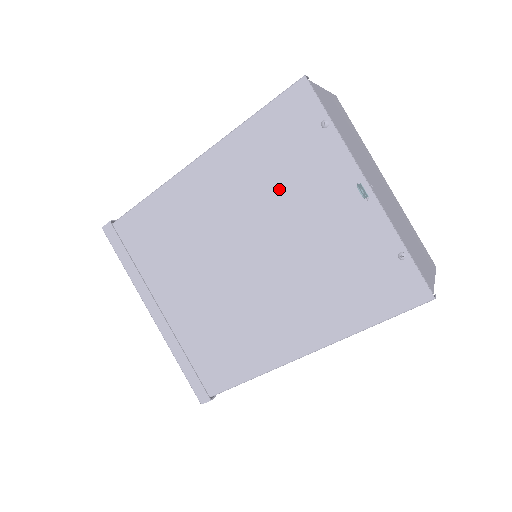
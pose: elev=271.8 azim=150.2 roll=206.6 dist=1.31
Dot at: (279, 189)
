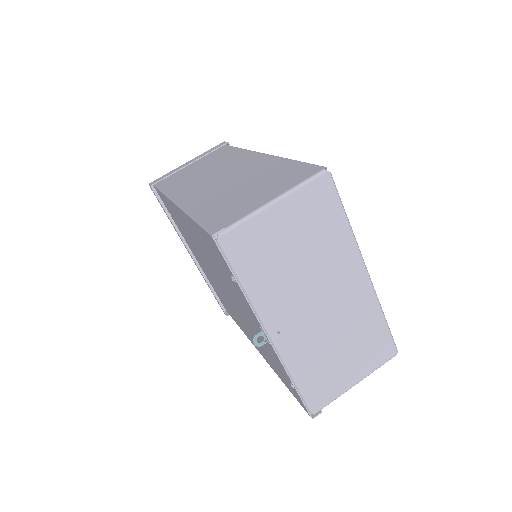
Dot at: (223, 276)
